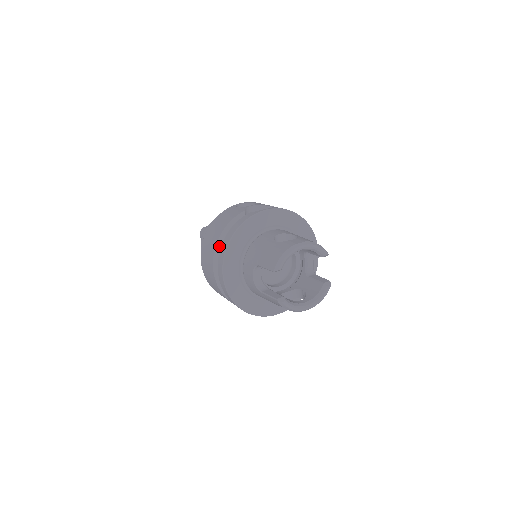
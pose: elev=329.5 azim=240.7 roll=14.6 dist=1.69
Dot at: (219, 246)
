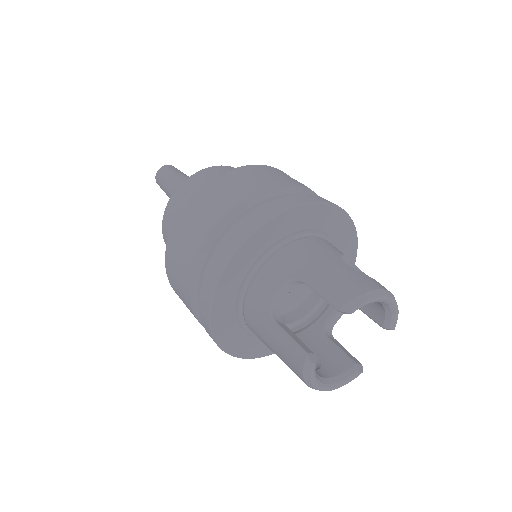
Dot at: (245, 208)
